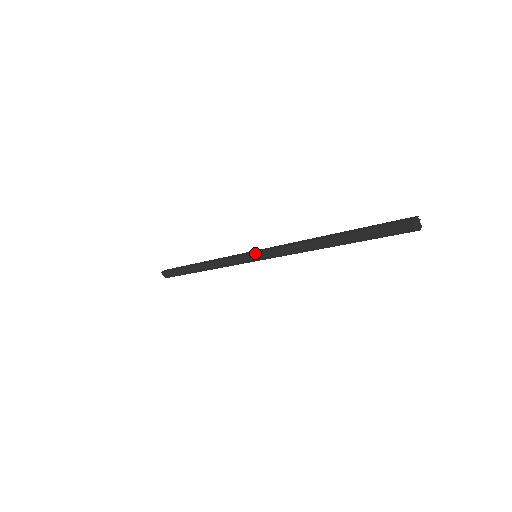
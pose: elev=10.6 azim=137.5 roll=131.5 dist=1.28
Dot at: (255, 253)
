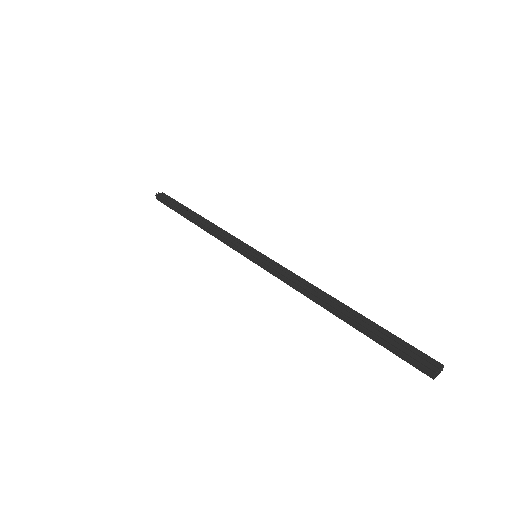
Dot at: occluded
